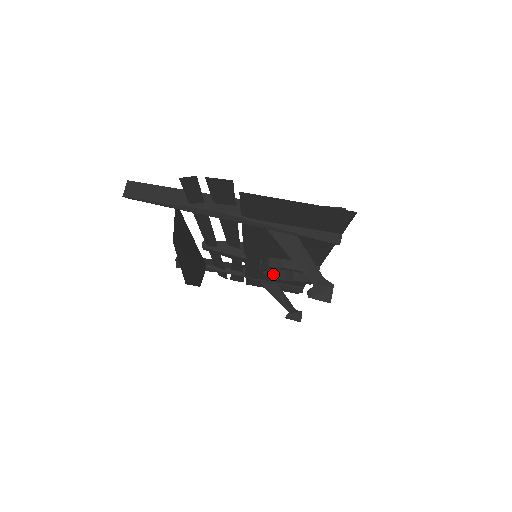
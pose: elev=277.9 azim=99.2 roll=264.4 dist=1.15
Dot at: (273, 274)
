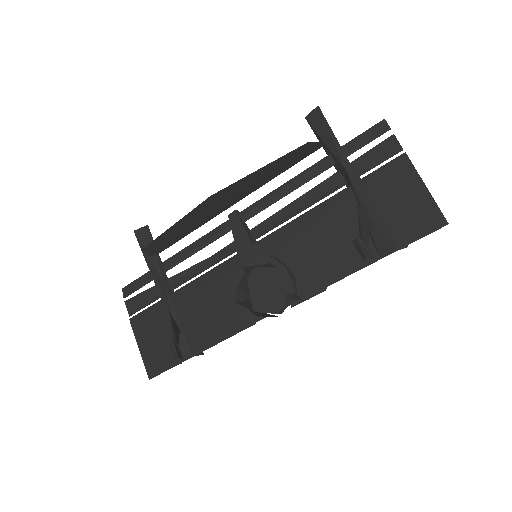
Dot at: (239, 284)
